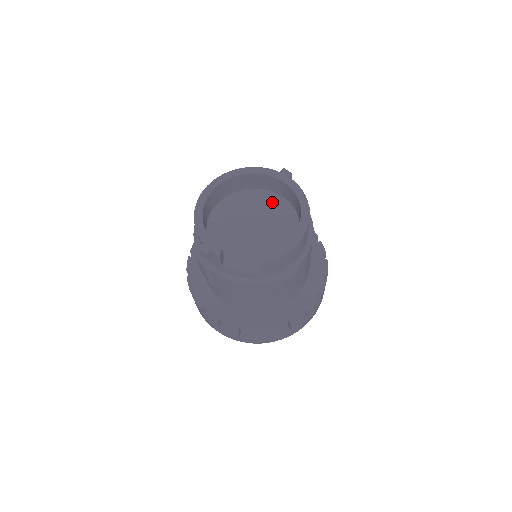
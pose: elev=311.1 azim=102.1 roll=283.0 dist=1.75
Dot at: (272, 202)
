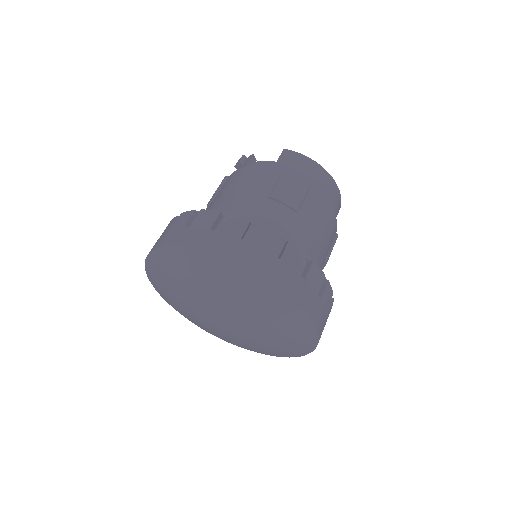
Dot at: occluded
